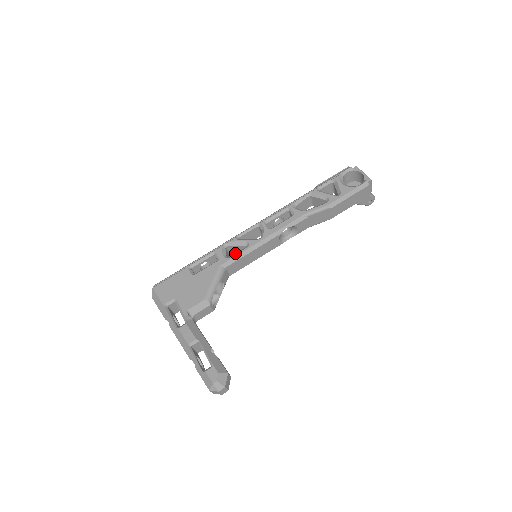
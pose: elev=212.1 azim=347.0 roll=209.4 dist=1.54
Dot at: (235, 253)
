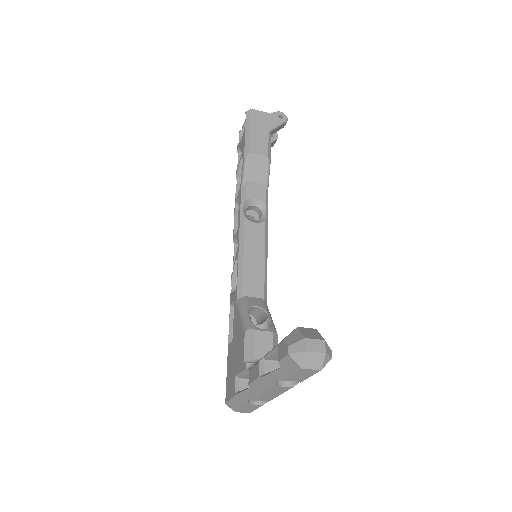
Dot at: occluded
